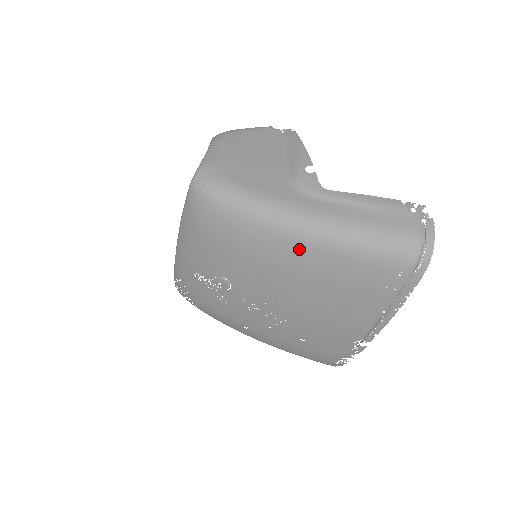
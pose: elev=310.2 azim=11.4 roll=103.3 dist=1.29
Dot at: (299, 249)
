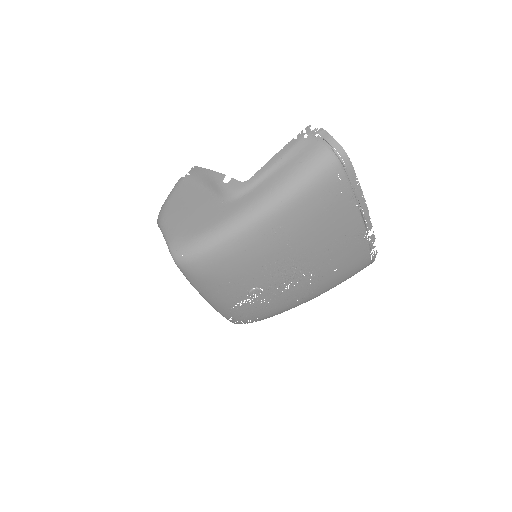
Dot at: (271, 229)
